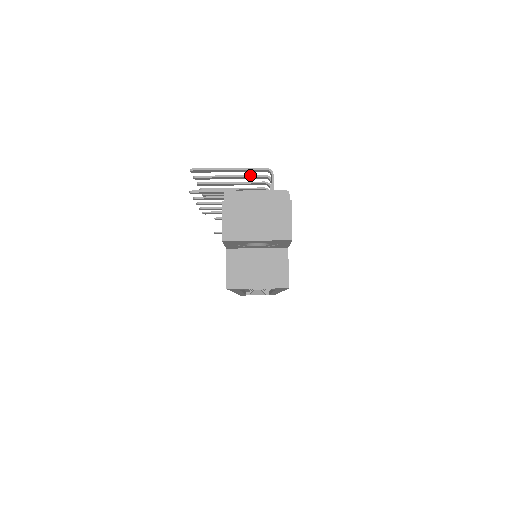
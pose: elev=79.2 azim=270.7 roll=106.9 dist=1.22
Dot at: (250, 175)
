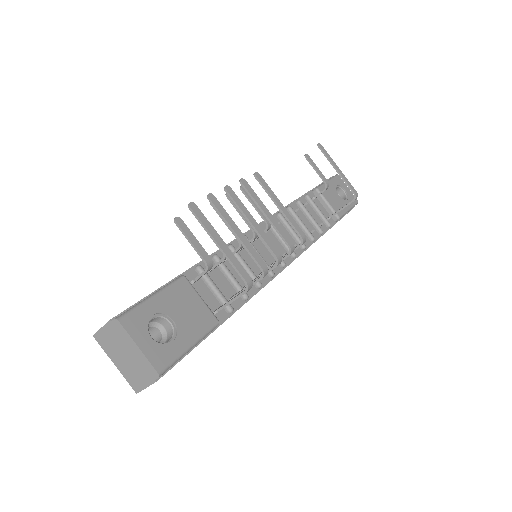
Dot at: (250, 252)
